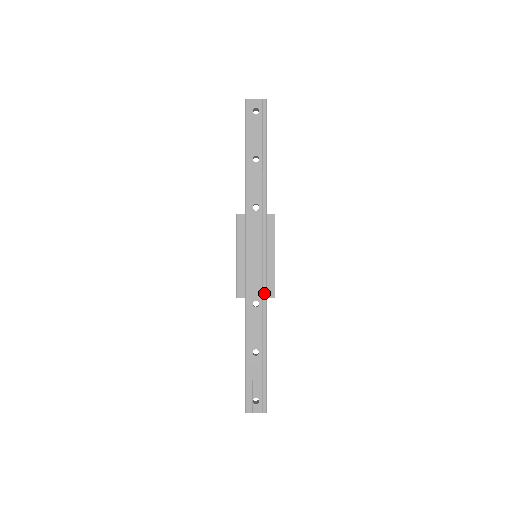
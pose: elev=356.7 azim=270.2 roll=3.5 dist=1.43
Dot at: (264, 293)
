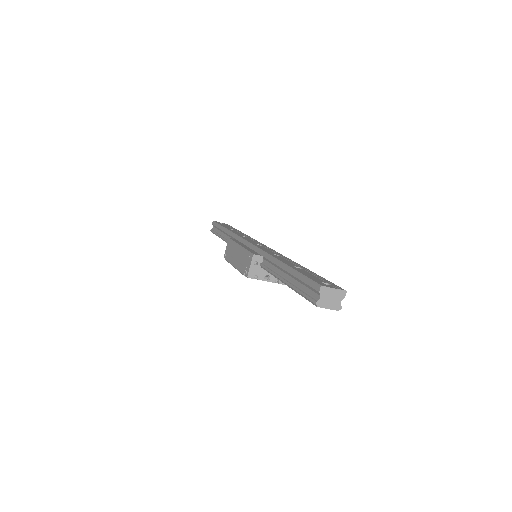
Dot at: (280, 254)
